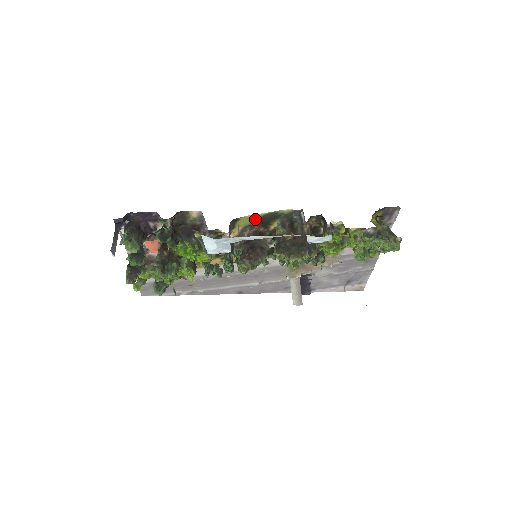
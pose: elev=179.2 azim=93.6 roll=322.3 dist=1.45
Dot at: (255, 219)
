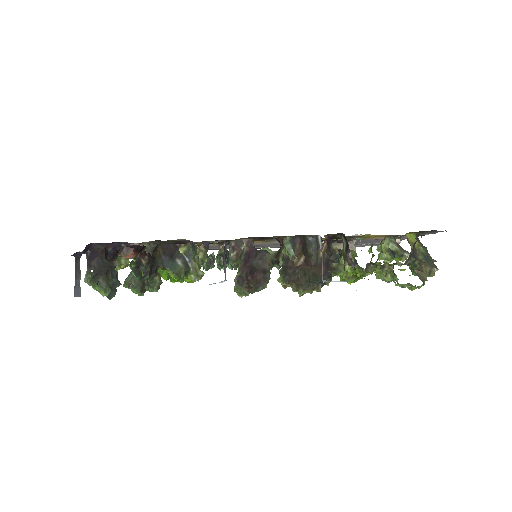
Dot at: occluded
